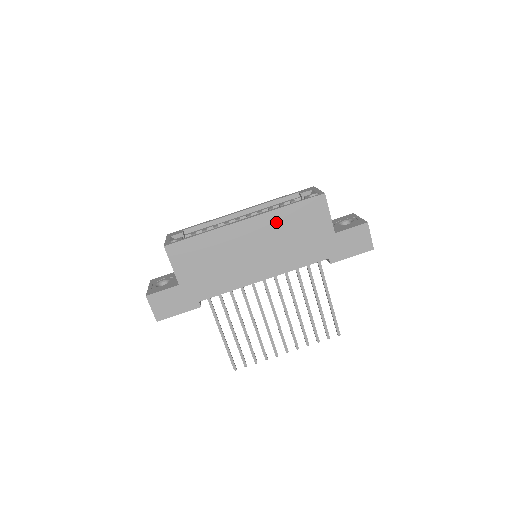
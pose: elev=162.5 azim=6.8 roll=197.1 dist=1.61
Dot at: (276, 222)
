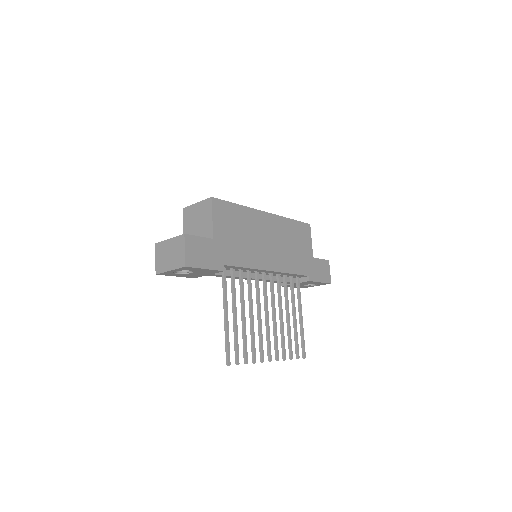
Dot at: (284, 227)
